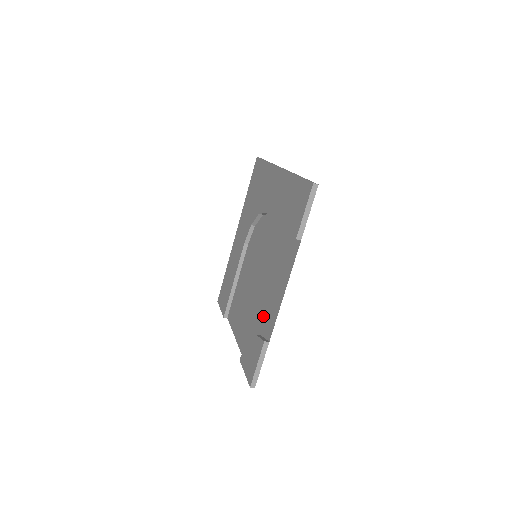
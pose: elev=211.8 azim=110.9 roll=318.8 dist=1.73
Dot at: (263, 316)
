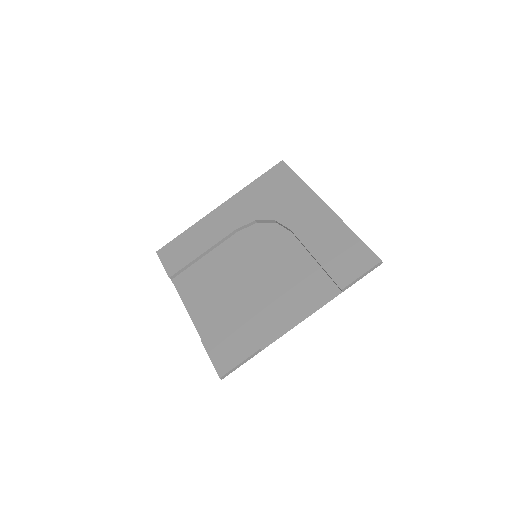
Dot at: (255, 320)
